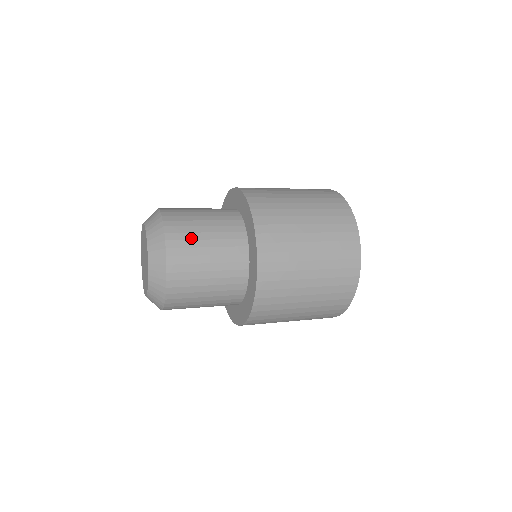
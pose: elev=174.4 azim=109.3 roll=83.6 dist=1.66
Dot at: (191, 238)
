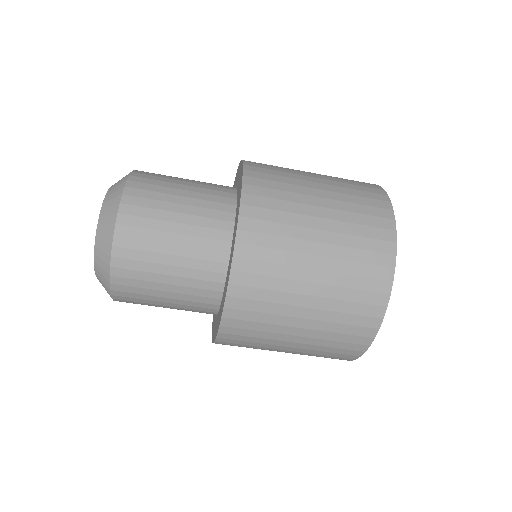
Dot at: occluded
